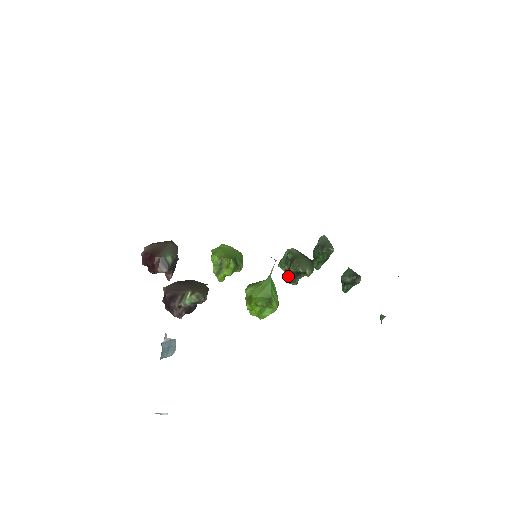
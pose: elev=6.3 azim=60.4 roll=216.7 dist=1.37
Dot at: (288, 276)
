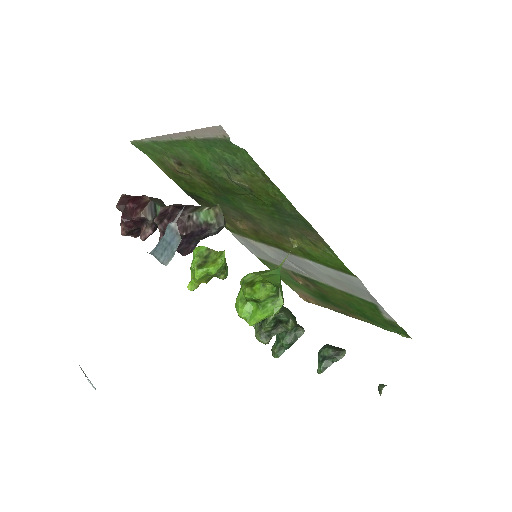
Dot at: (264, 324)
